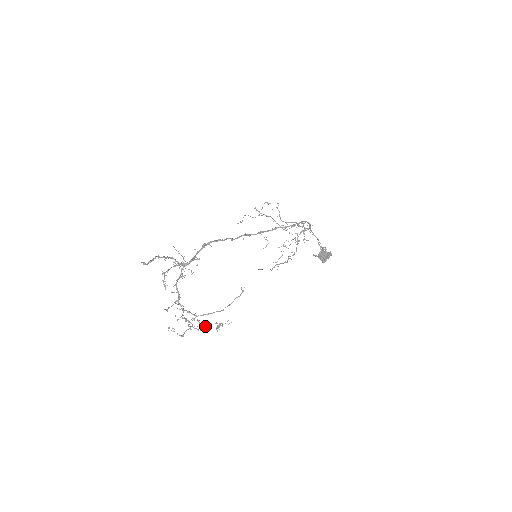
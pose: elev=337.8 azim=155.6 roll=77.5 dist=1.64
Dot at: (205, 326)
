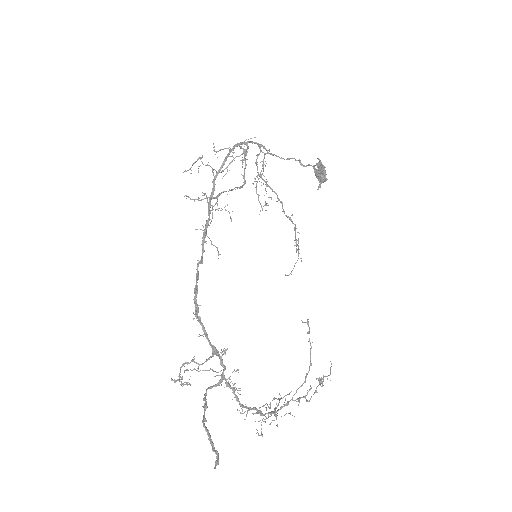
Dot at: (306, 395)
